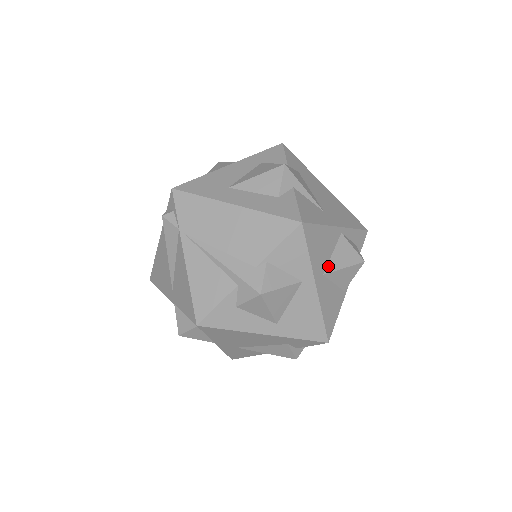
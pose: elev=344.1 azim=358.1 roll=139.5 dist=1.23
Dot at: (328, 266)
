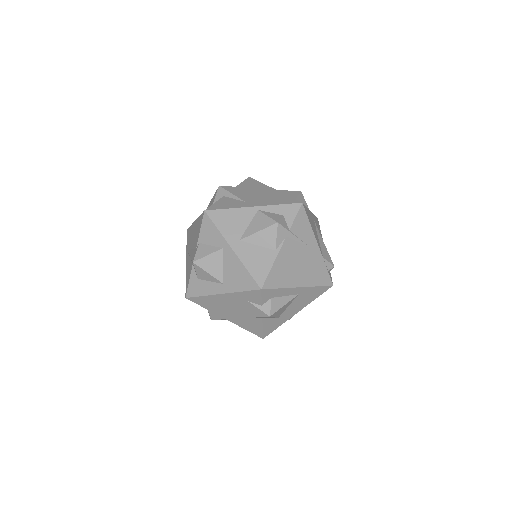
Dot at: (244, 234)
